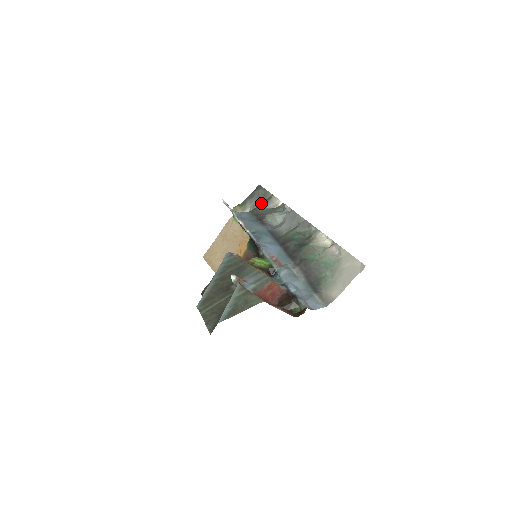
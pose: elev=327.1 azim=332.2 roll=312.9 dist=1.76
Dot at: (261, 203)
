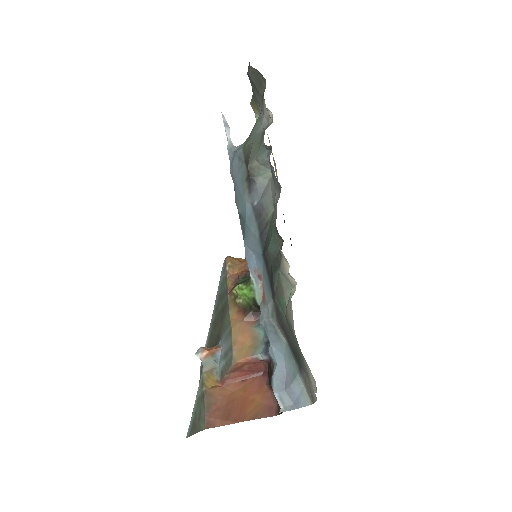
Dot at: (261, 103)
